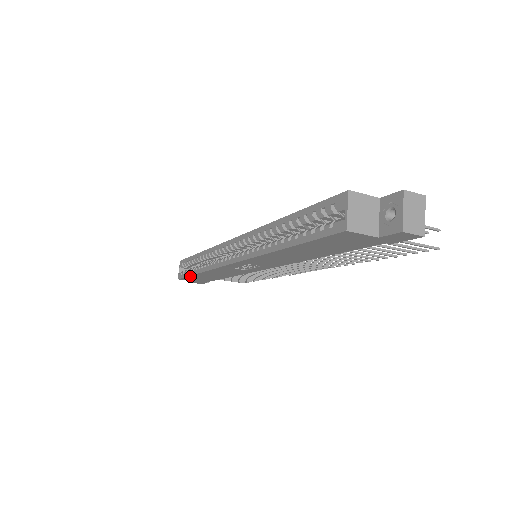
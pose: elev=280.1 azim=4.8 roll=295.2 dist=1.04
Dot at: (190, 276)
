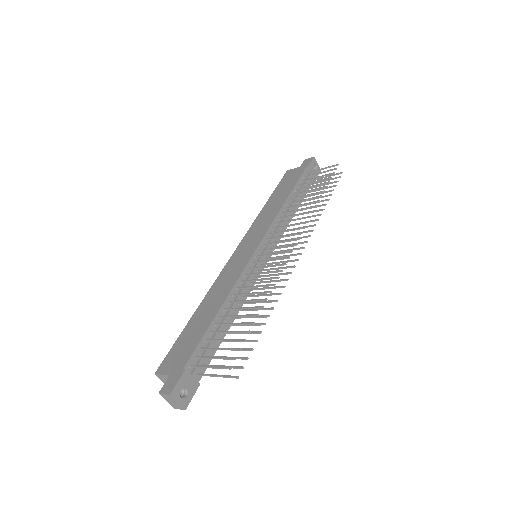
Dot at: occluded
